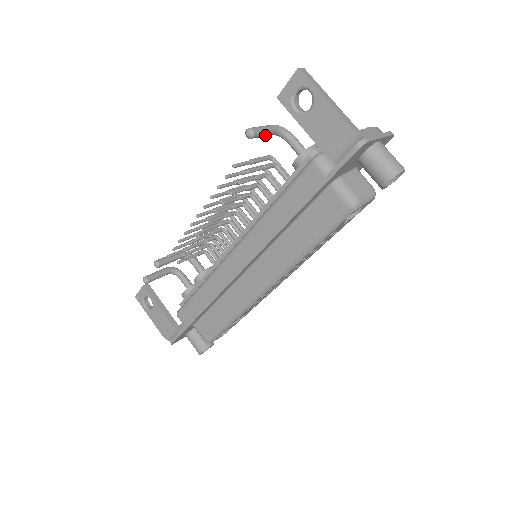
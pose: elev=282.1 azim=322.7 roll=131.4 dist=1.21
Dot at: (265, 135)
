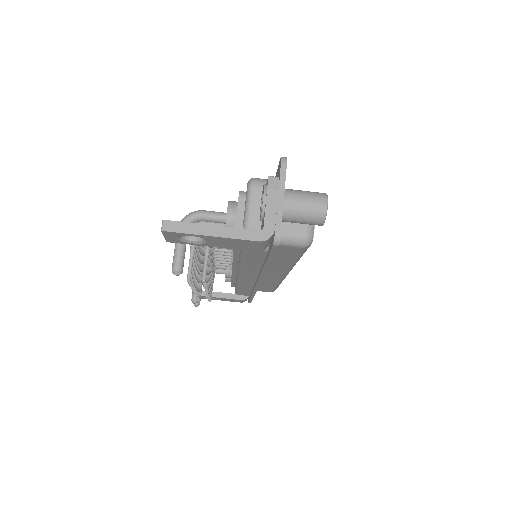
Dot at: (185, 250)
